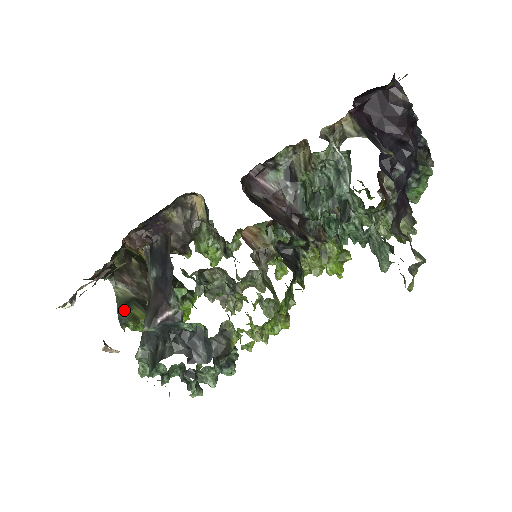
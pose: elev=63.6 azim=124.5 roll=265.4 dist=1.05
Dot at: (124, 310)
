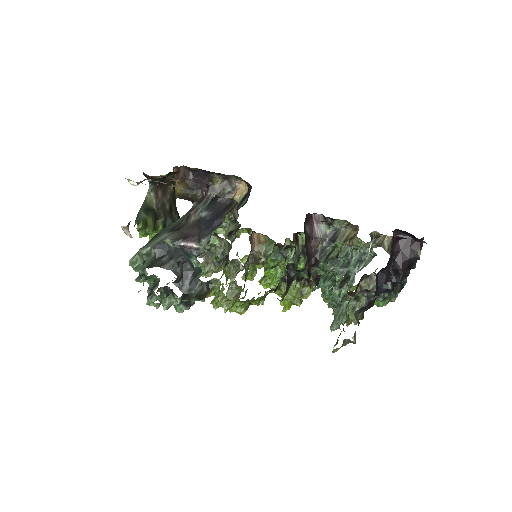
Dot at: (144, 212)
